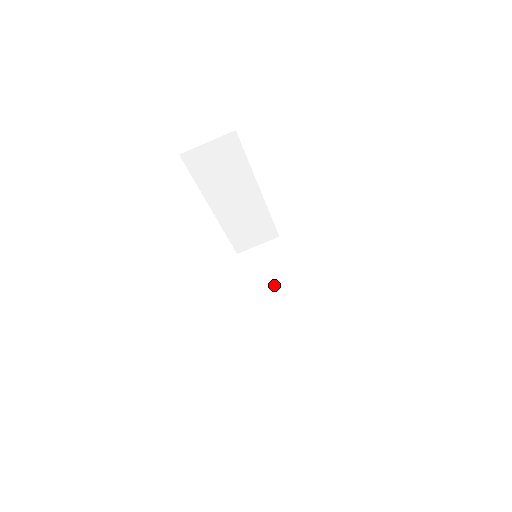
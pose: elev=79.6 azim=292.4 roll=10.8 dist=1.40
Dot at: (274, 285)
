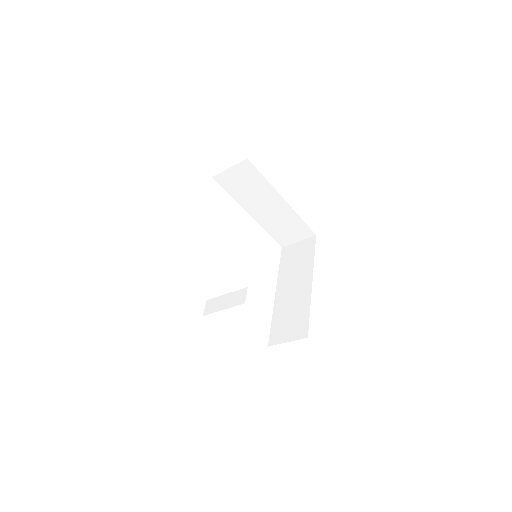
Dot at: (261, 201)
